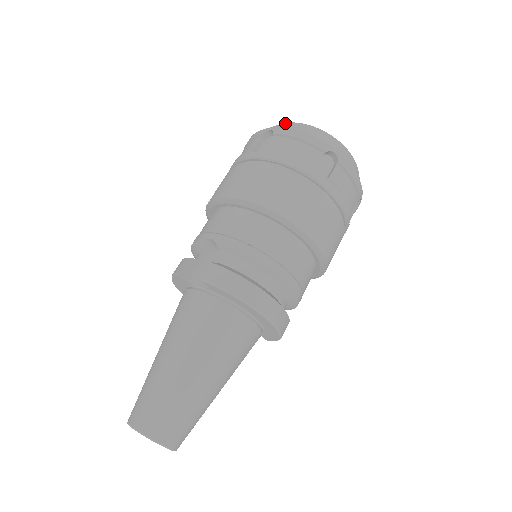
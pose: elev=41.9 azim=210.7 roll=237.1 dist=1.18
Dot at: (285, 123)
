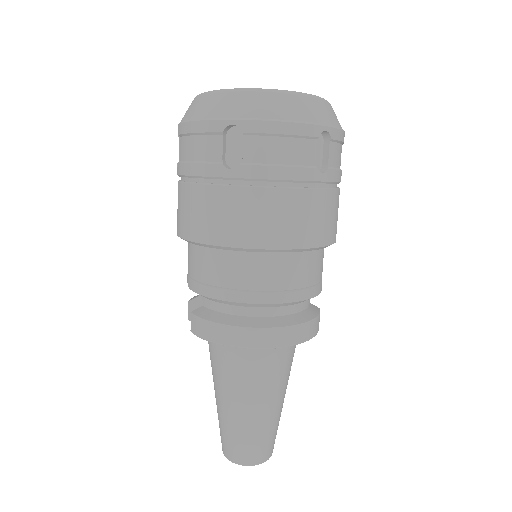
Dot at: (191, 103)
